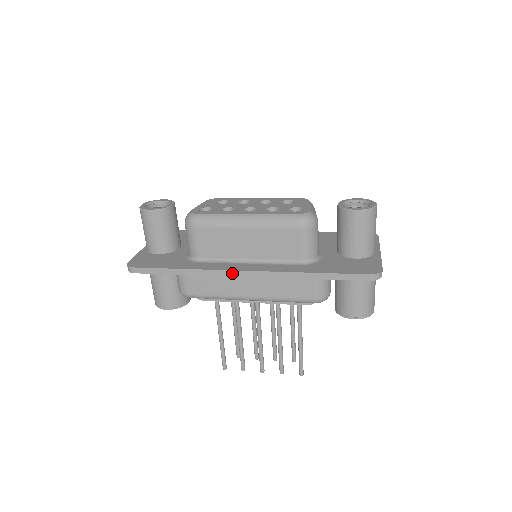
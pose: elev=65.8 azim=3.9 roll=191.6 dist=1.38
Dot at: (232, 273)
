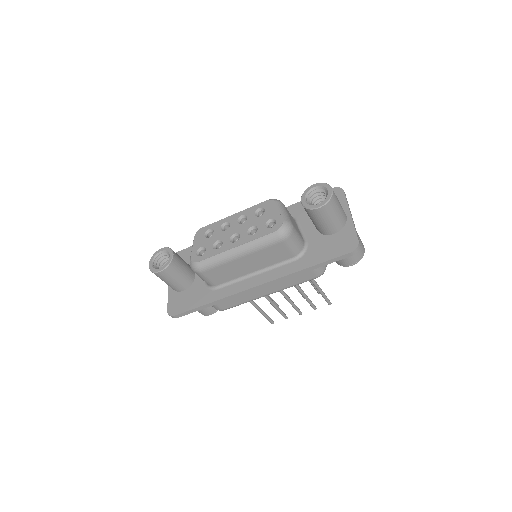
Dot at: (248, 291)
